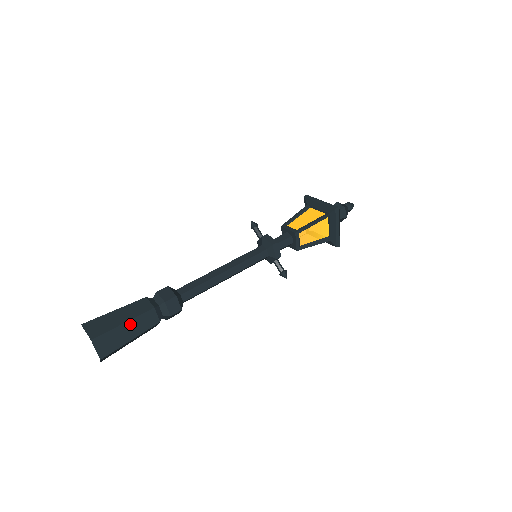
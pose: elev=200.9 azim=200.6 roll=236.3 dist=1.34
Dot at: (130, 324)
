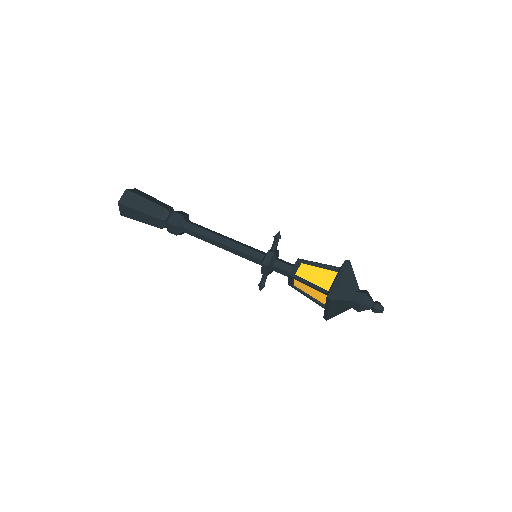
Dot at: (142, 214)
